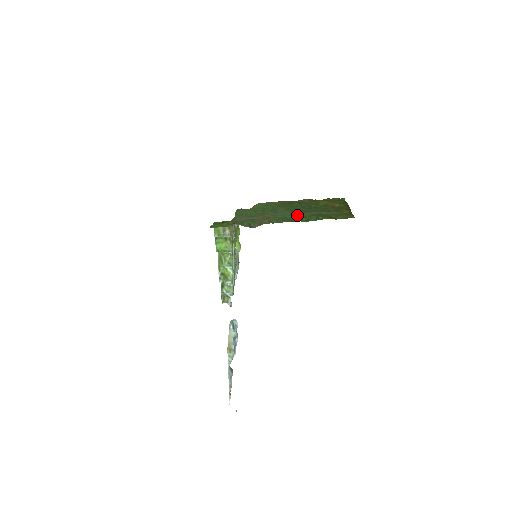
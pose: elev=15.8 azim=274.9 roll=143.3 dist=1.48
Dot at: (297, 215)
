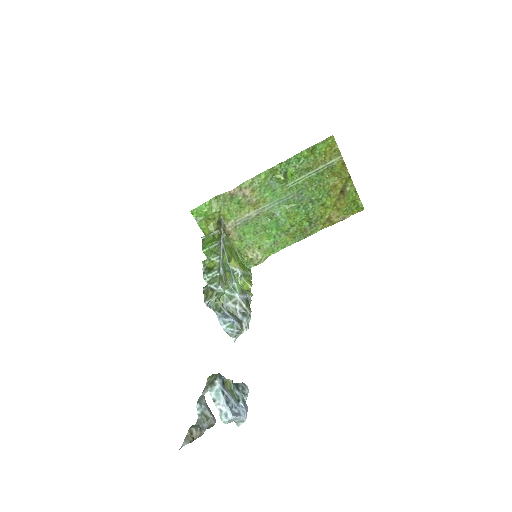
Dot at: (287, 186)
